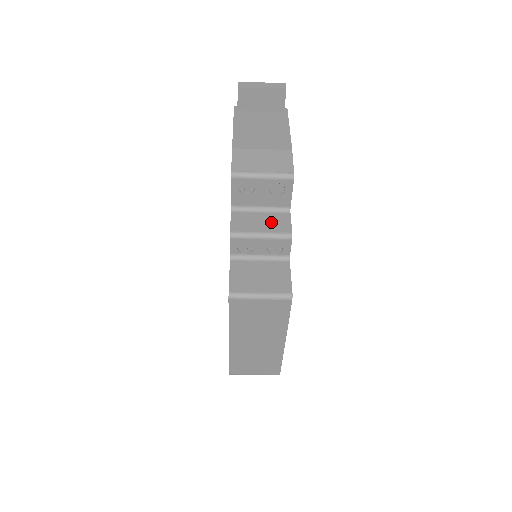
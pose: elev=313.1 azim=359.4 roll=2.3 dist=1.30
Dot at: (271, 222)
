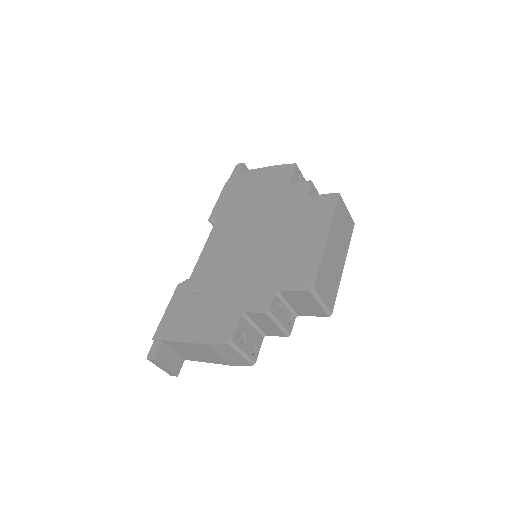
Dot at: occluded
